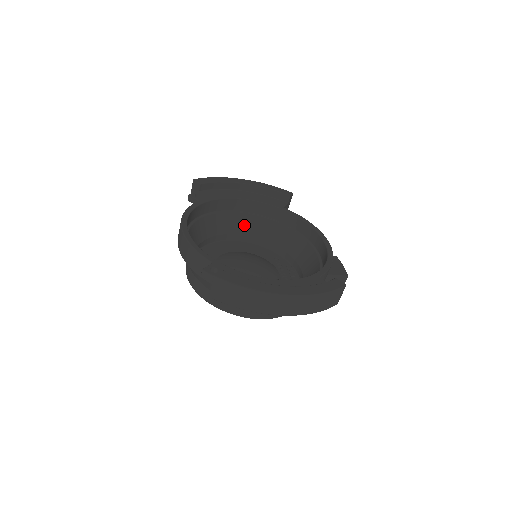
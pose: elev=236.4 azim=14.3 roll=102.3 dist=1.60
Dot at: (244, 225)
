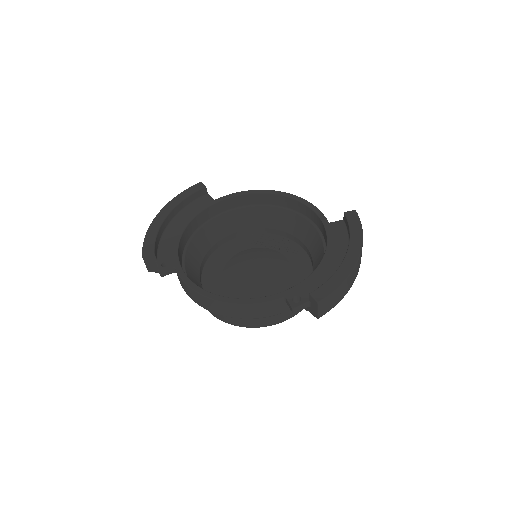
Dot at: (202, 244)
